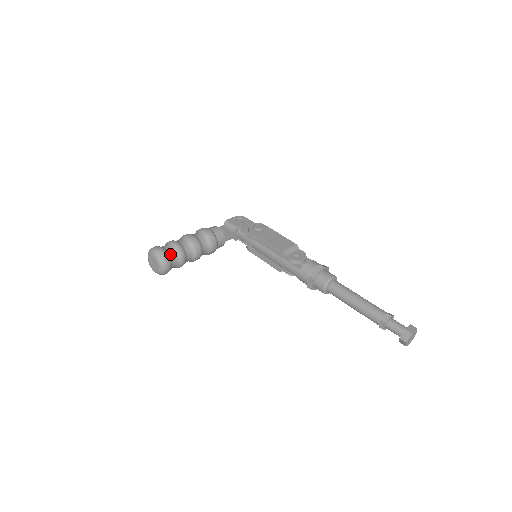
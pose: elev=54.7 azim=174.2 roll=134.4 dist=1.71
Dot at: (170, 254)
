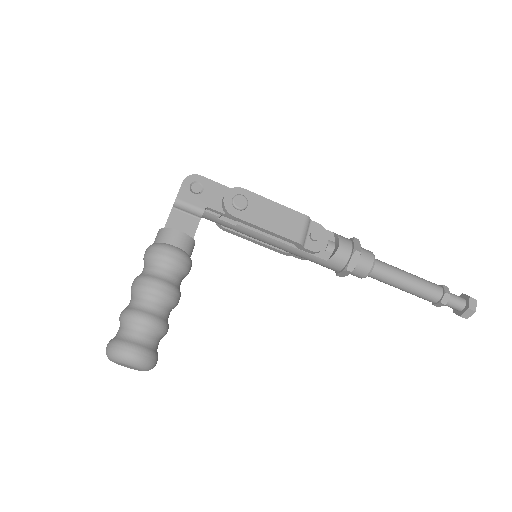
Dot at: (151, 344)
